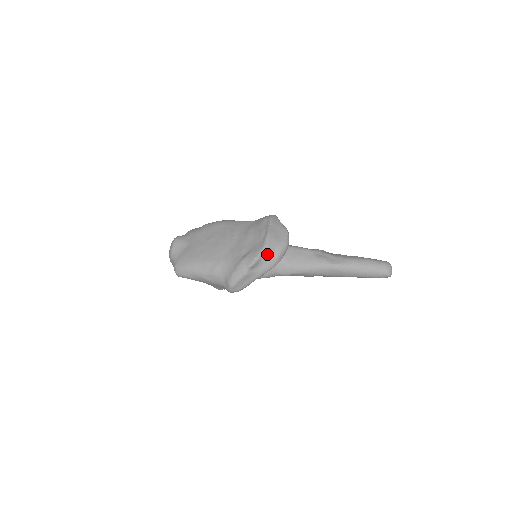
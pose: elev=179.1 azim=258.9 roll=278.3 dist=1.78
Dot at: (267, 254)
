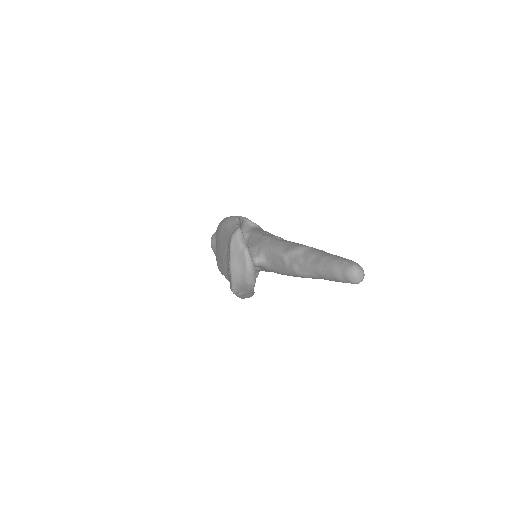
Dot at: (238, 284)
